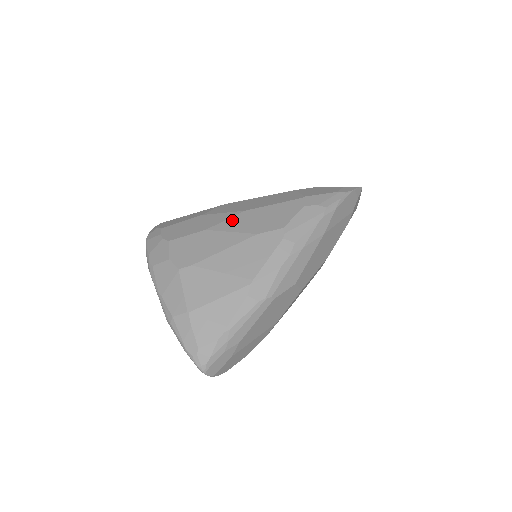
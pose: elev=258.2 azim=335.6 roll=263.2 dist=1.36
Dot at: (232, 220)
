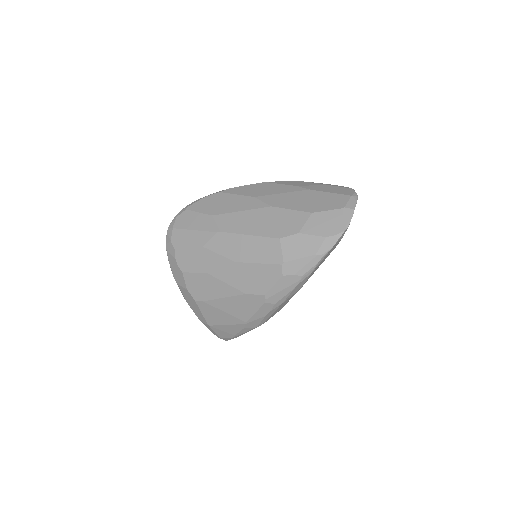
Dot at: (226, 270)
